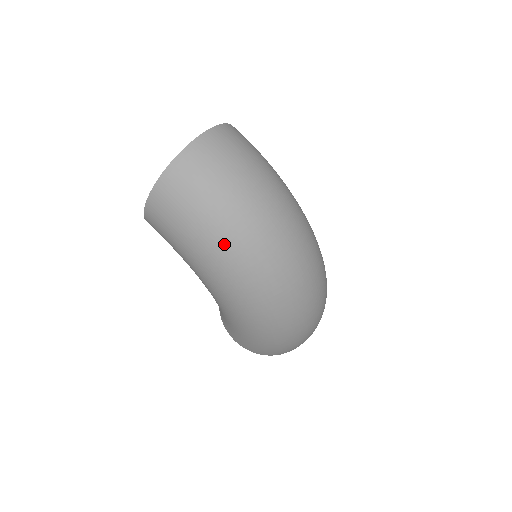
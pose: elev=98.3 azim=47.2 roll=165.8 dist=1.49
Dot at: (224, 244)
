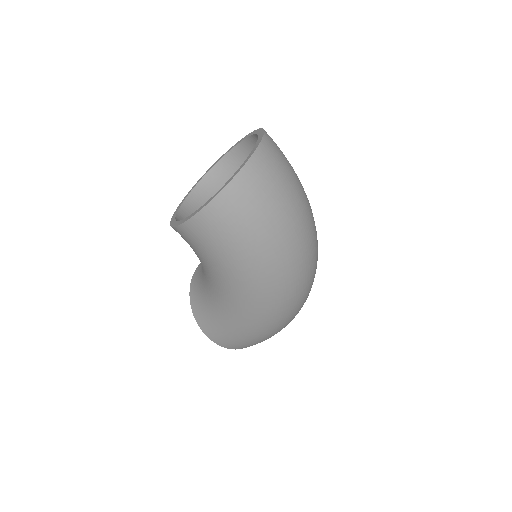
Dot at: (279, 249)
